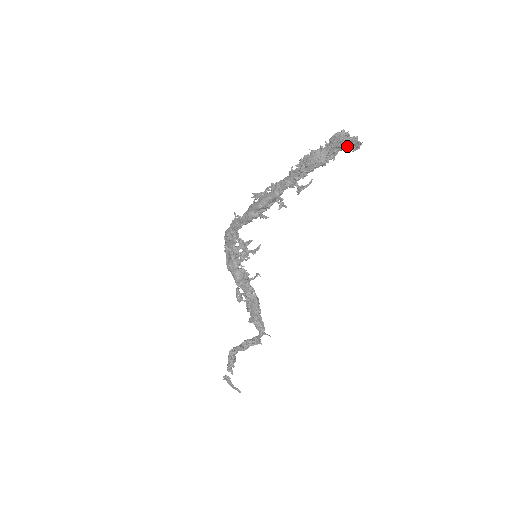
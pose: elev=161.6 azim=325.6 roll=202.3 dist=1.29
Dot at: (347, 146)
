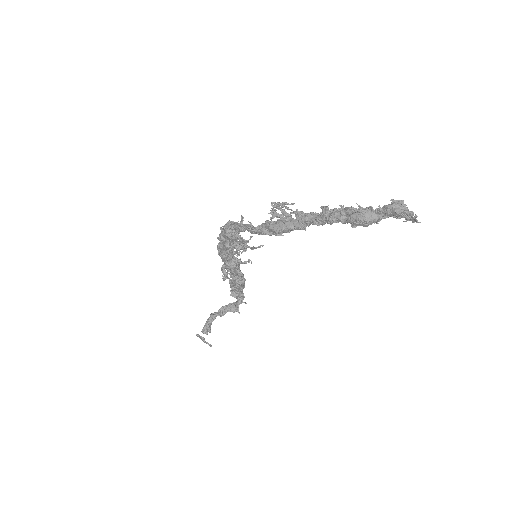
Dot at: (401, 216)
